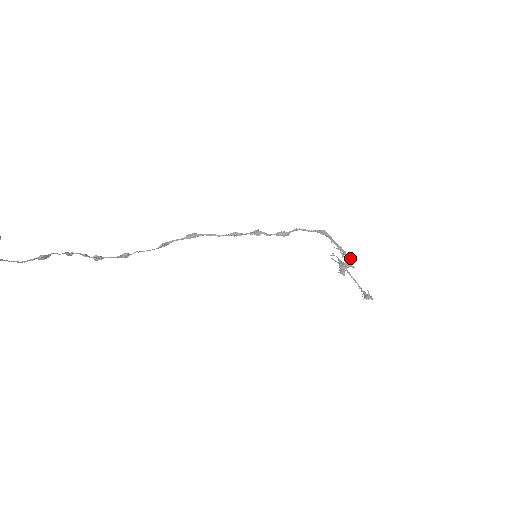
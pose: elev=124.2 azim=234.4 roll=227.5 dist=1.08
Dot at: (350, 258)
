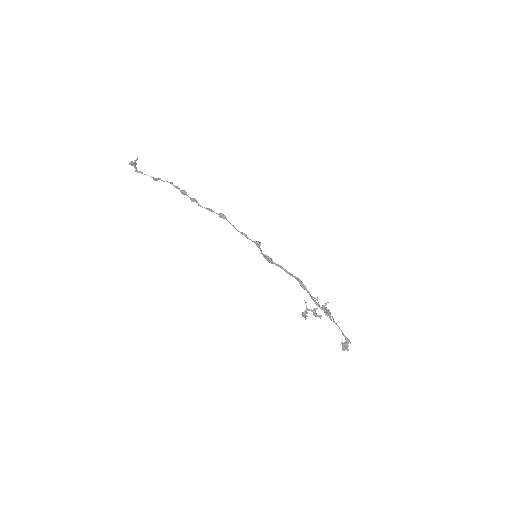
Dot at: (326, 313)
